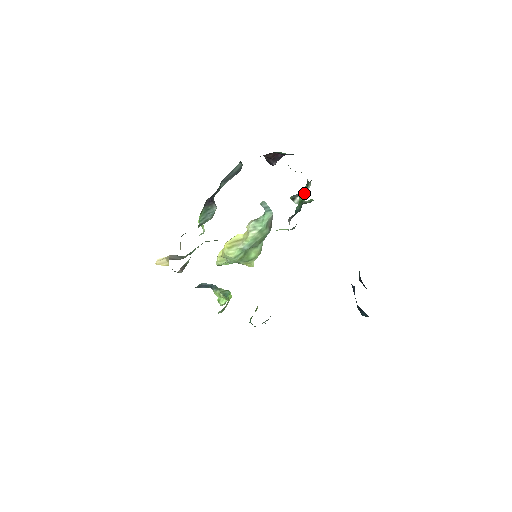
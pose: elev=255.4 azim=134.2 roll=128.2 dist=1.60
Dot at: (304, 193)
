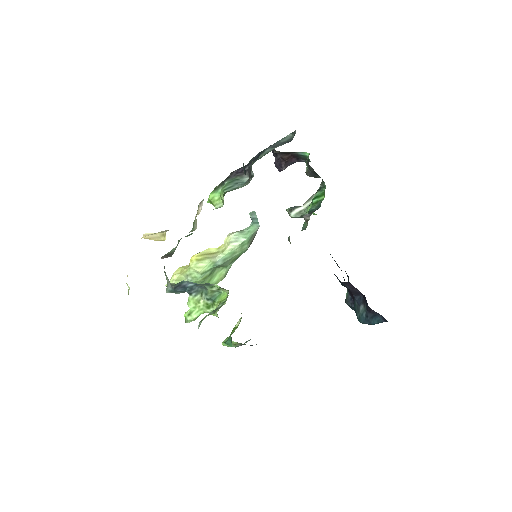
Dot at: (320, 195)
